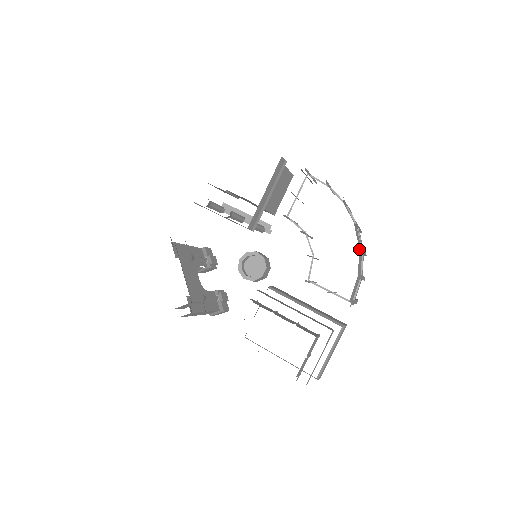
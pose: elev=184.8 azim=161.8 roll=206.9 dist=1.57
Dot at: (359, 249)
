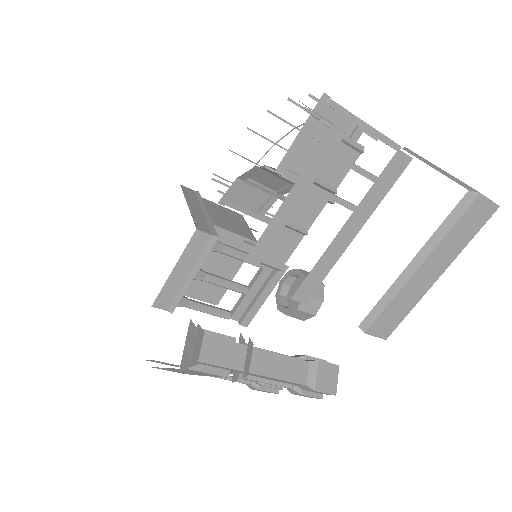
Dot at: occluded
